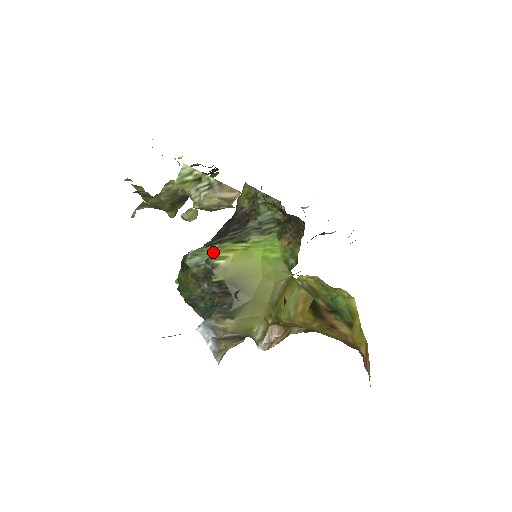
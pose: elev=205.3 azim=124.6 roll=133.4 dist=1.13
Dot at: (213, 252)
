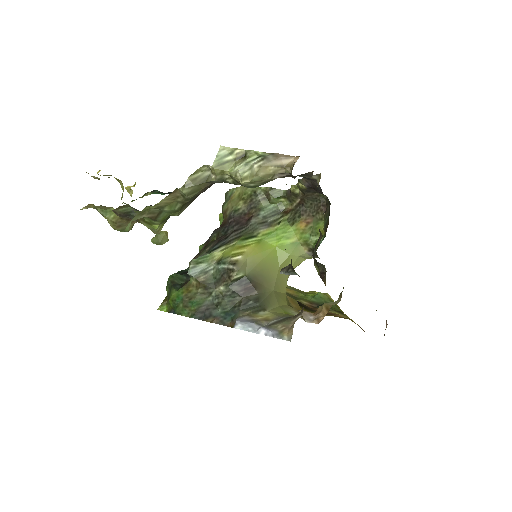
Dot at: (222, 253)
